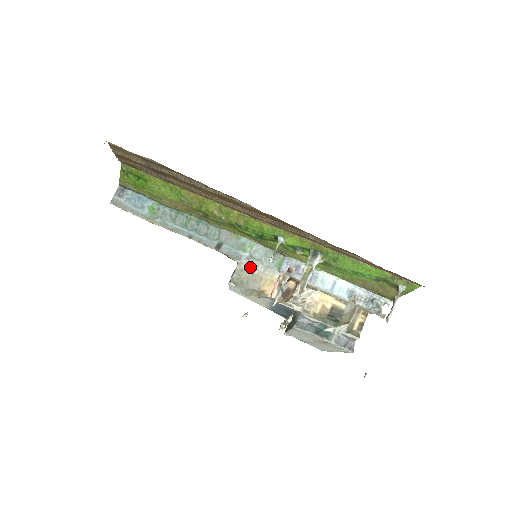
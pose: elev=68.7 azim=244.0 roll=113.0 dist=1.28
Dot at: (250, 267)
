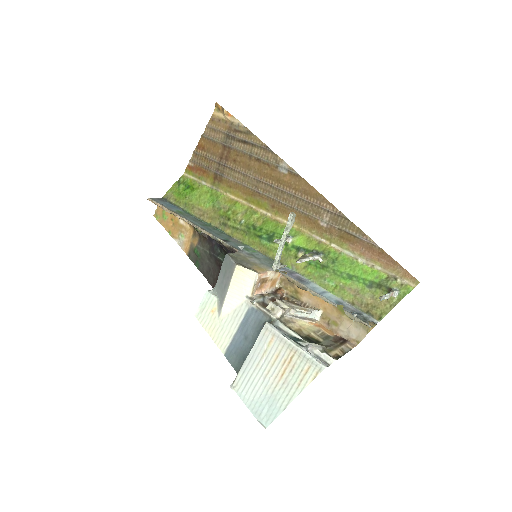
Dot at: (248, 257)
